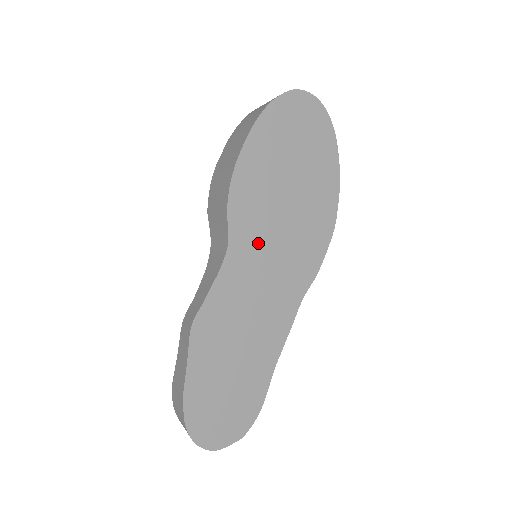
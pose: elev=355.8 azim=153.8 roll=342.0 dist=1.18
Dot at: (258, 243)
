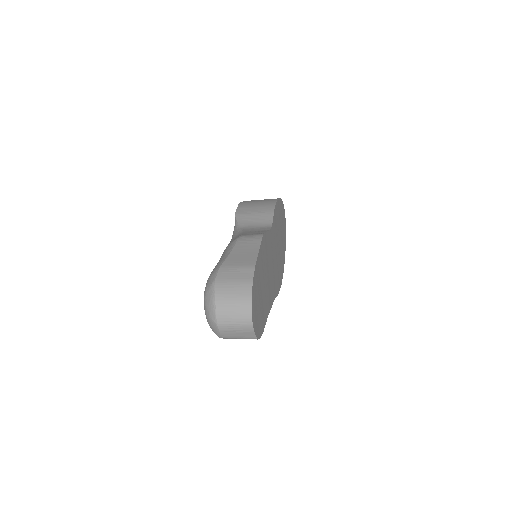
Dot at: occluded
